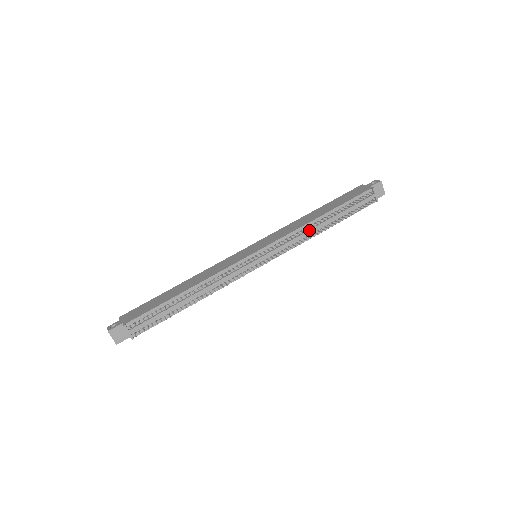
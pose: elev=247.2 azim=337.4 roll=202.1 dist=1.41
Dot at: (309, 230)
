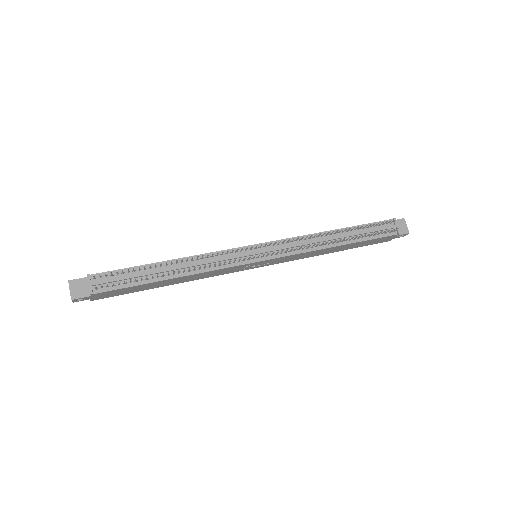
Dot at: (319, 239)
